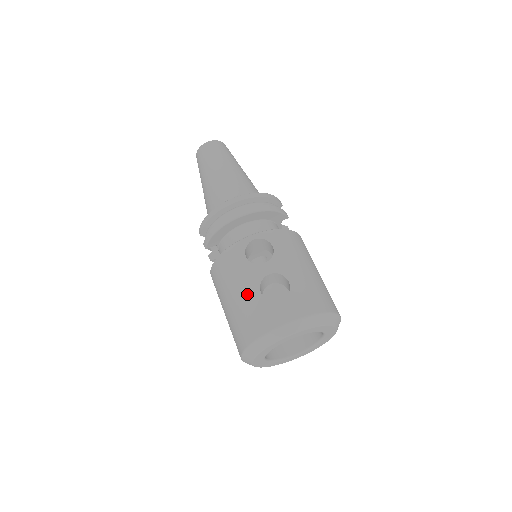
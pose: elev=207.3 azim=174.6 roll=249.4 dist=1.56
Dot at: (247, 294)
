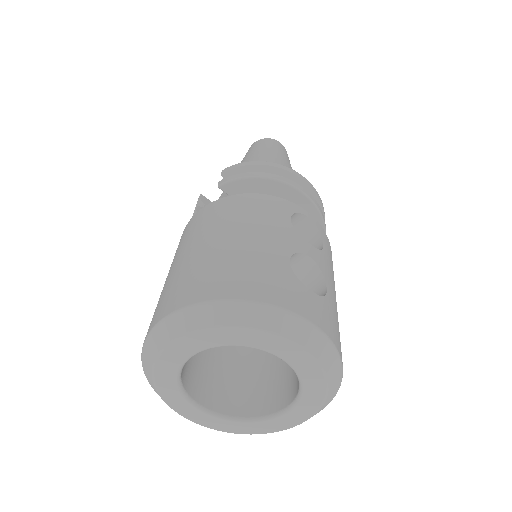
Dot at: (267, 246)
